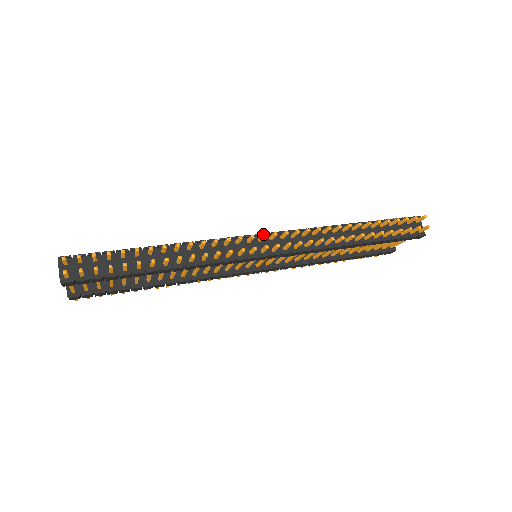
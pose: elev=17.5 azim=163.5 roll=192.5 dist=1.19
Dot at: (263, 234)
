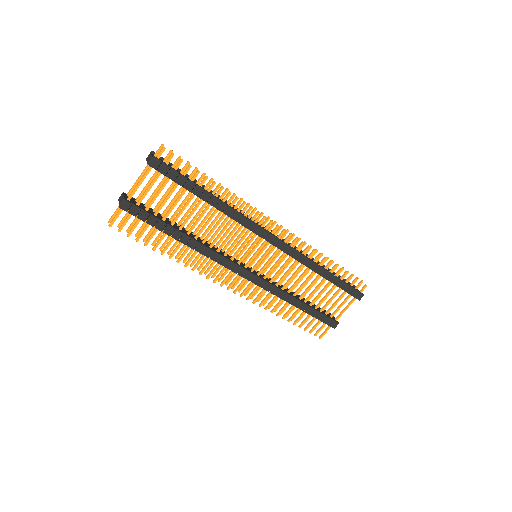
Dot at: (275, 221)
